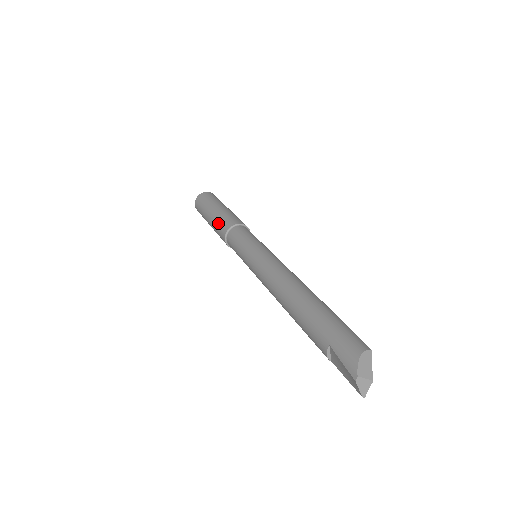
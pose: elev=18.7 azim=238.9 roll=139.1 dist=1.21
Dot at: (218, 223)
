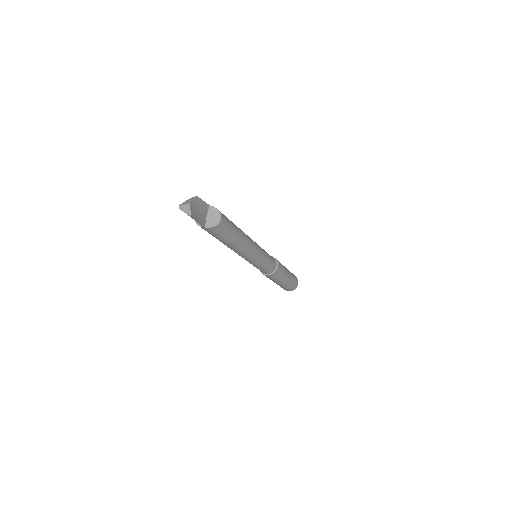
Dot at: occluded
